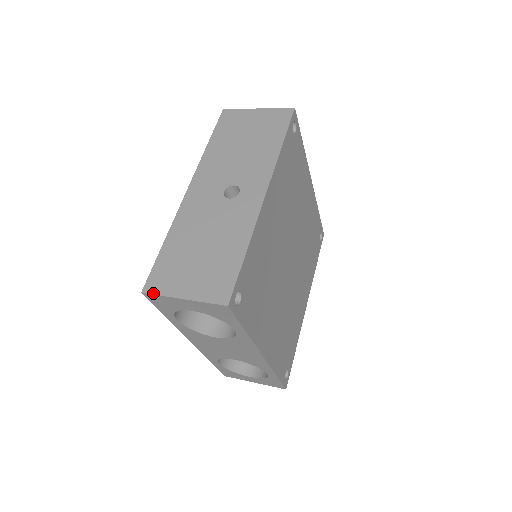
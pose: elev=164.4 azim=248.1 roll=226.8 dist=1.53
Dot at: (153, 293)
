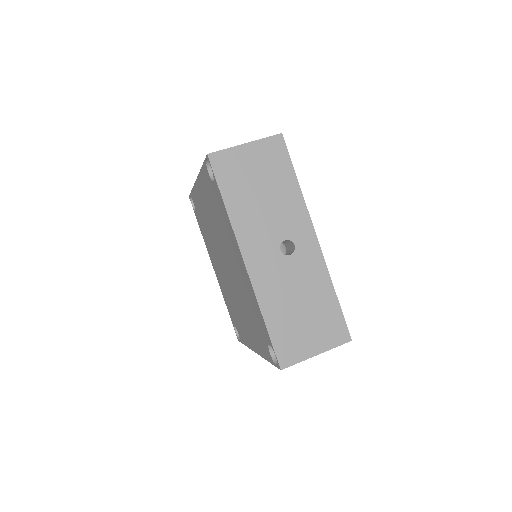
Dot at: (291, 365)
